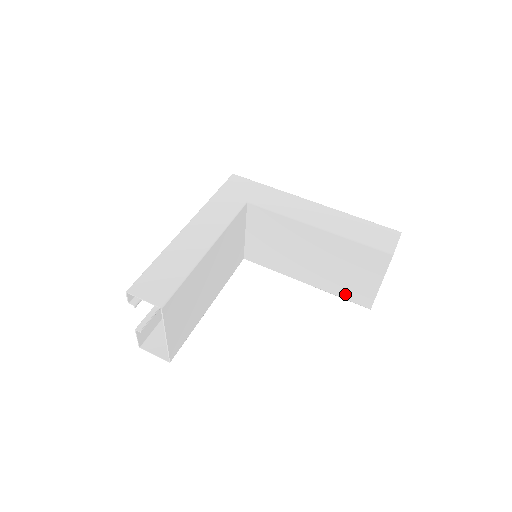
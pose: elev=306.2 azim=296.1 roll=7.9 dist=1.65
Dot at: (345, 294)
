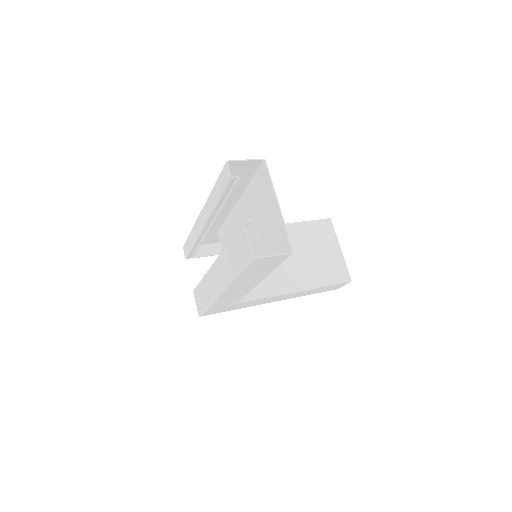
Dot at: (329, 278)
